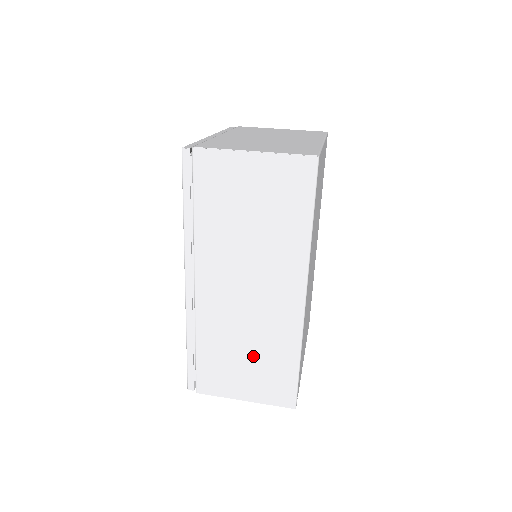
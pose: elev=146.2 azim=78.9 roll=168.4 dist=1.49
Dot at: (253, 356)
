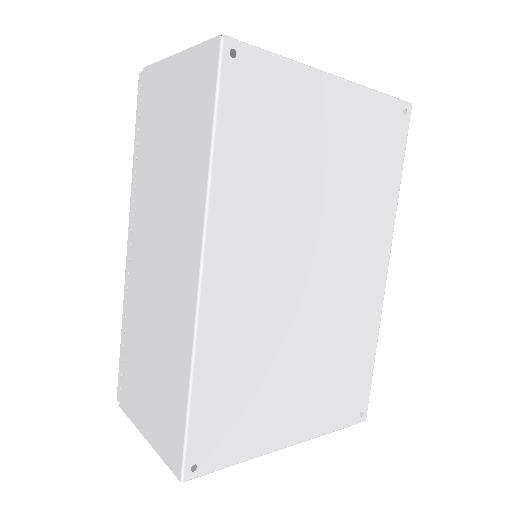
Dot at: (156, 364)
